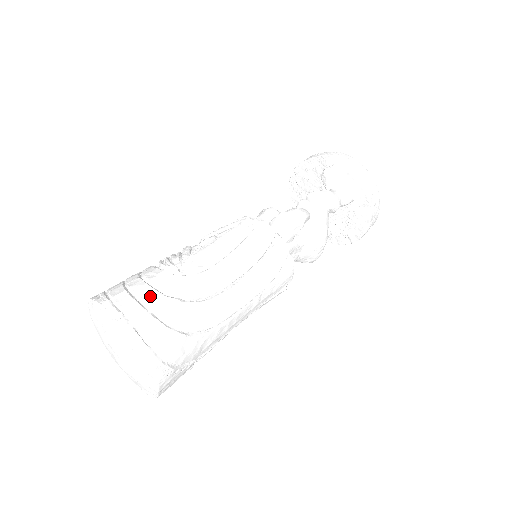
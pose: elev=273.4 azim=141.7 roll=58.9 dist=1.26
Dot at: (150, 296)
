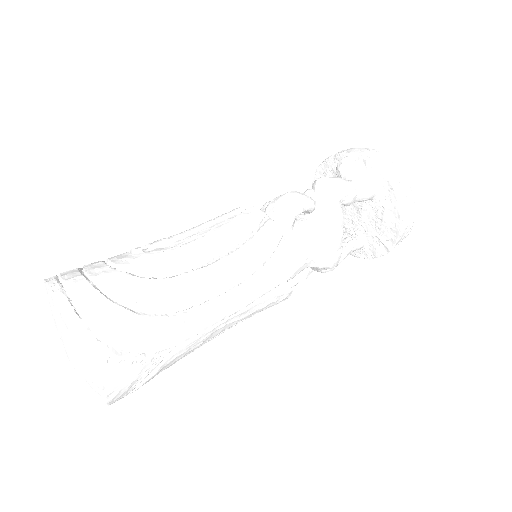
Dot at: (99, 270)
